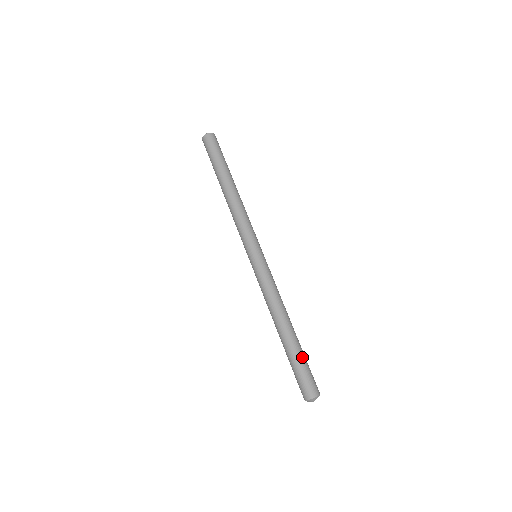
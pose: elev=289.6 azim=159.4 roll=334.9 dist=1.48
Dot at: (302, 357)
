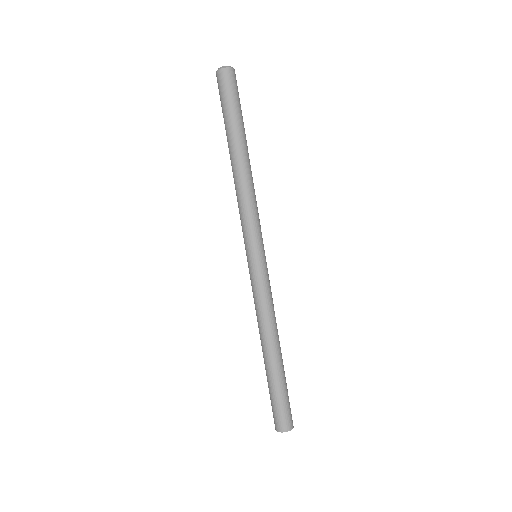
Dot at: (274, 389)
